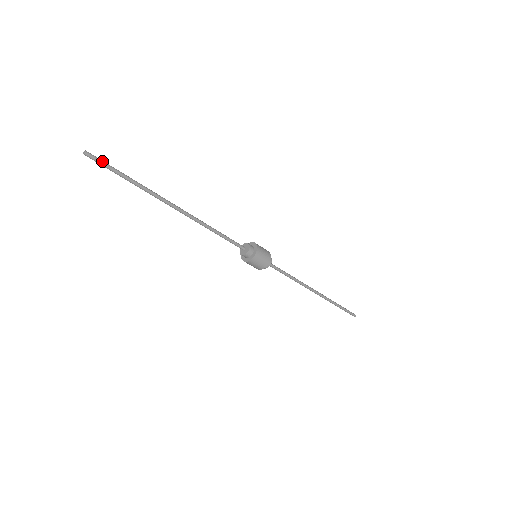
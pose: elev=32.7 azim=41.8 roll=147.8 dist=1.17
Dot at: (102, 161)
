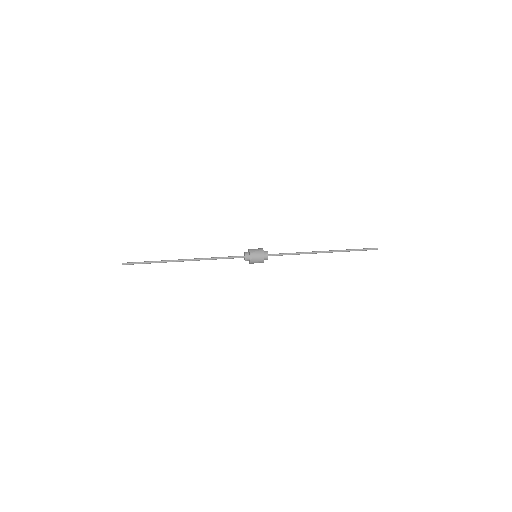
Dot at: (133, 263)
